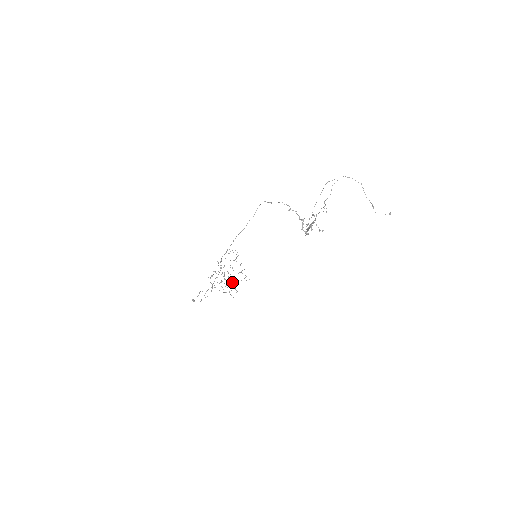
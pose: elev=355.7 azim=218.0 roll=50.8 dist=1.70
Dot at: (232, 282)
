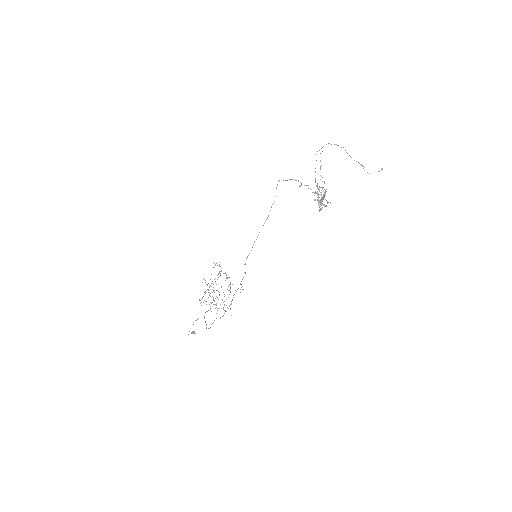
Dot at: (222, 300)
